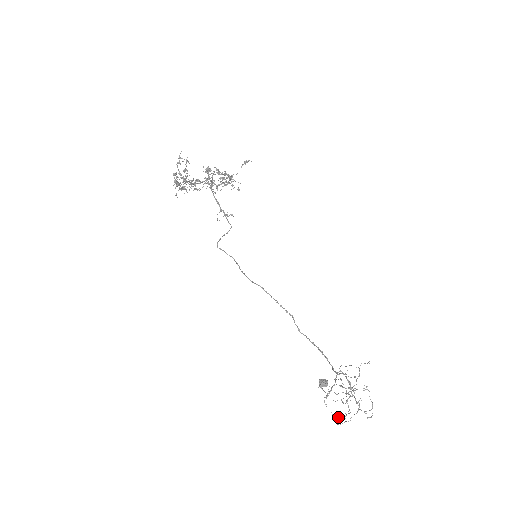
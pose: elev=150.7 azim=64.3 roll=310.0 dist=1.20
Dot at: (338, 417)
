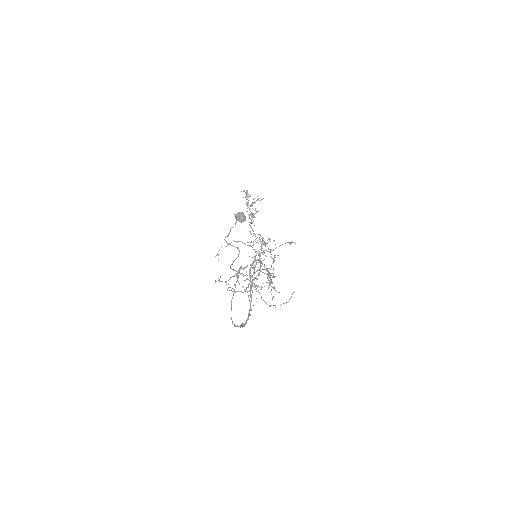
Dot at: occluded
